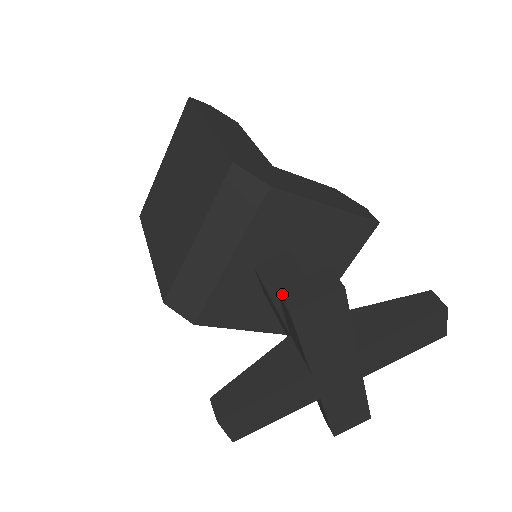
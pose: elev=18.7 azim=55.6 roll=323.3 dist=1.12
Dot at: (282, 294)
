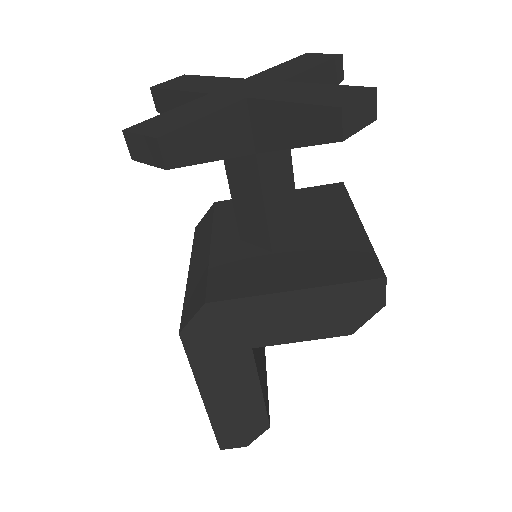
Dot at: (157, 107)
